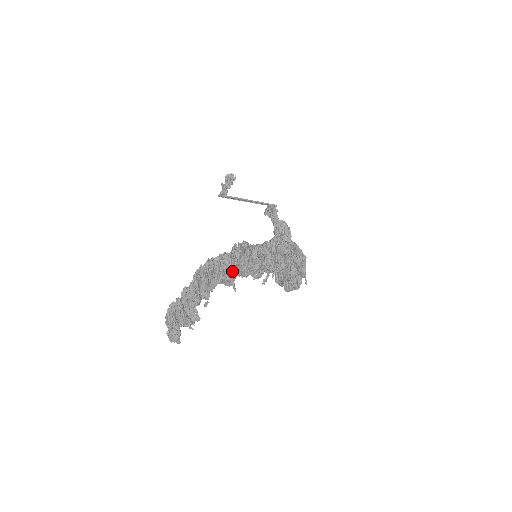
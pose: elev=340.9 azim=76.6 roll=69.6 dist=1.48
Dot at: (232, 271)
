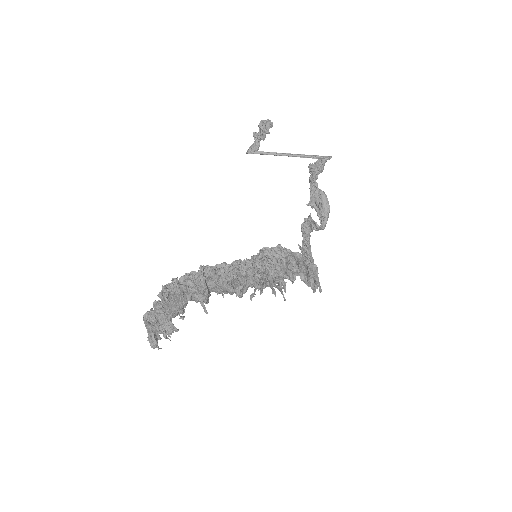
Dot at: (200, 293)
